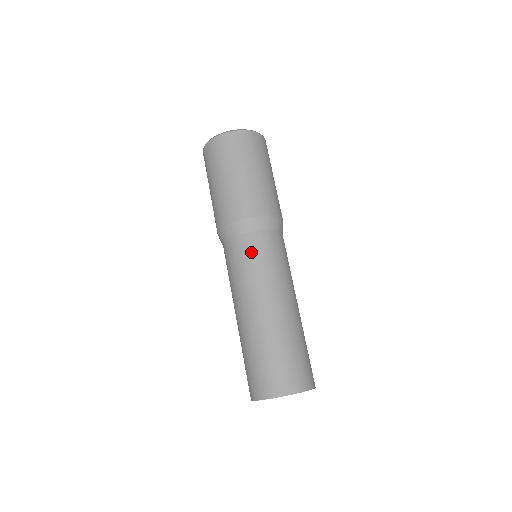
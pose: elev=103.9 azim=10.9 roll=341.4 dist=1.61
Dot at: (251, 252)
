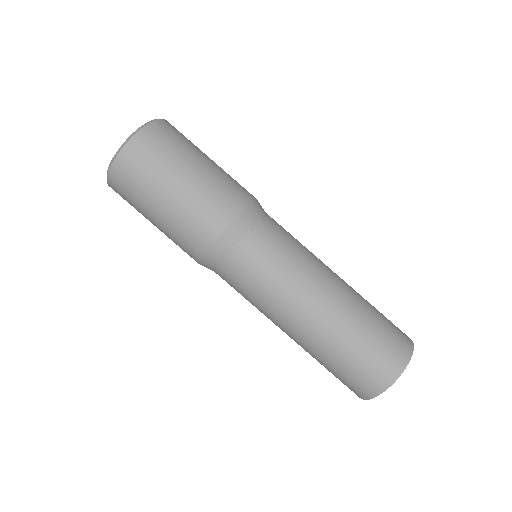
Dot at: (261, 257)
